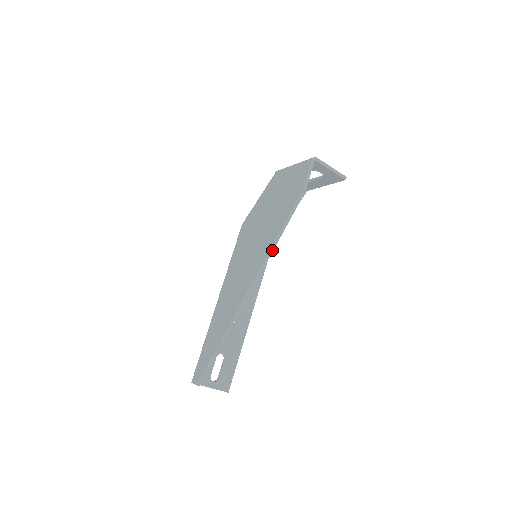
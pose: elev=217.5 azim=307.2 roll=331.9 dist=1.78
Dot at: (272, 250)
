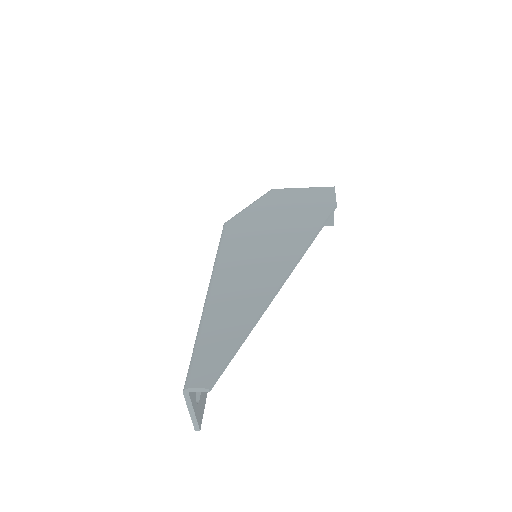
Dot at: (310, 245)
